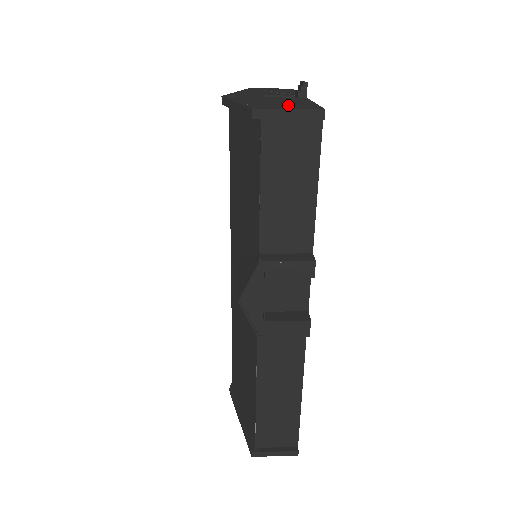
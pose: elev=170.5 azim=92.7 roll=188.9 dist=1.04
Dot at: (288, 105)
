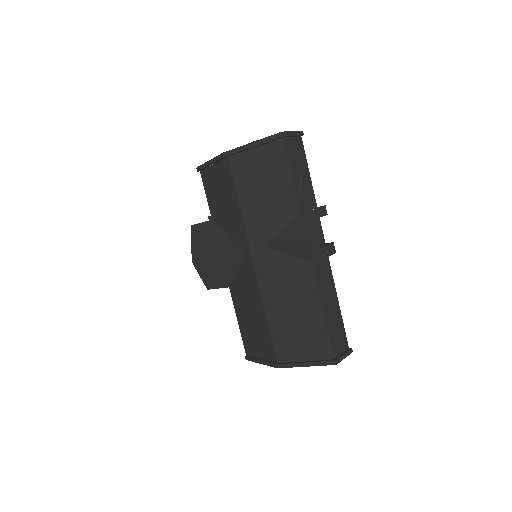
Dot at: occluded
